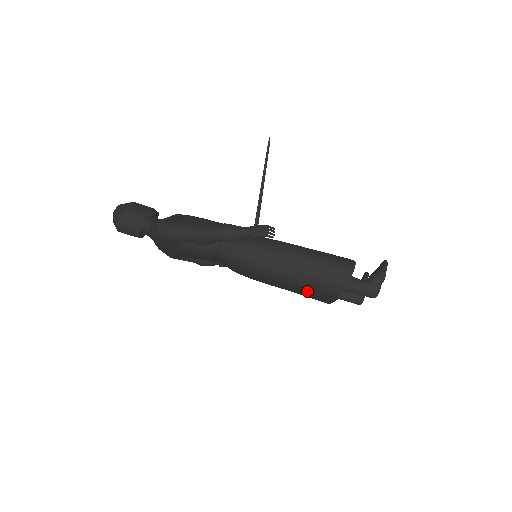
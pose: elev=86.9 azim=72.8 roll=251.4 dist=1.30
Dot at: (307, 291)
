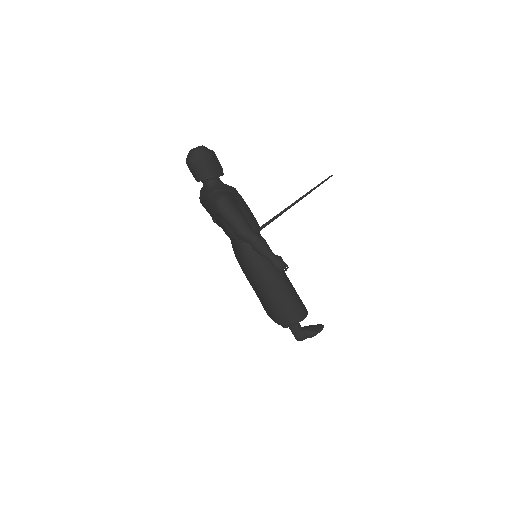
Dot at: (266, 305)
